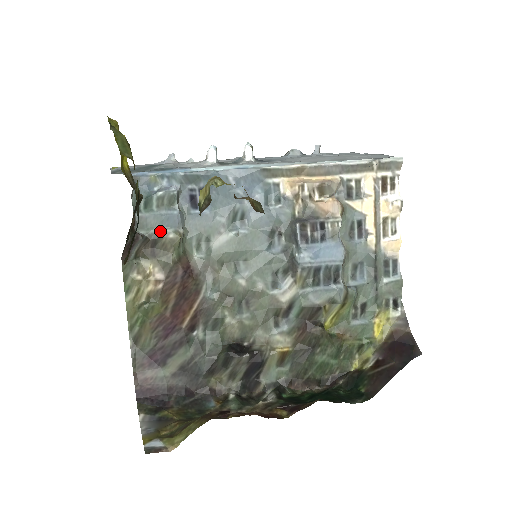
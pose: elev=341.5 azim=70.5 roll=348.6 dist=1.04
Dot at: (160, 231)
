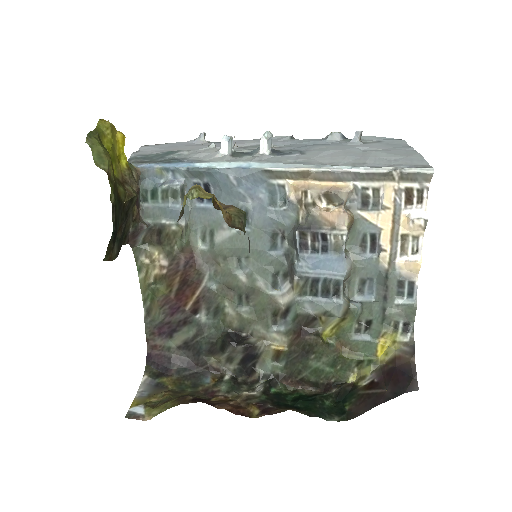
Dot at: (164, 222)
